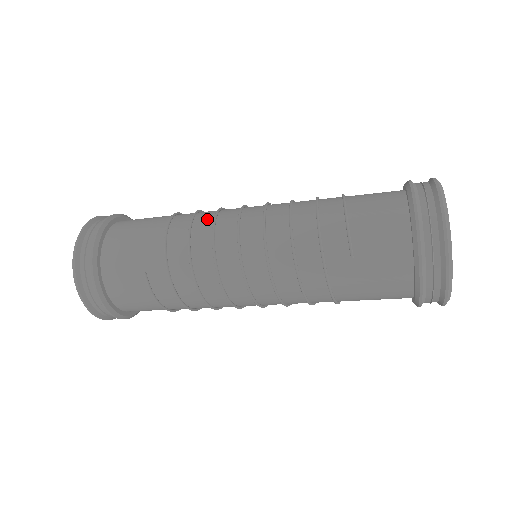
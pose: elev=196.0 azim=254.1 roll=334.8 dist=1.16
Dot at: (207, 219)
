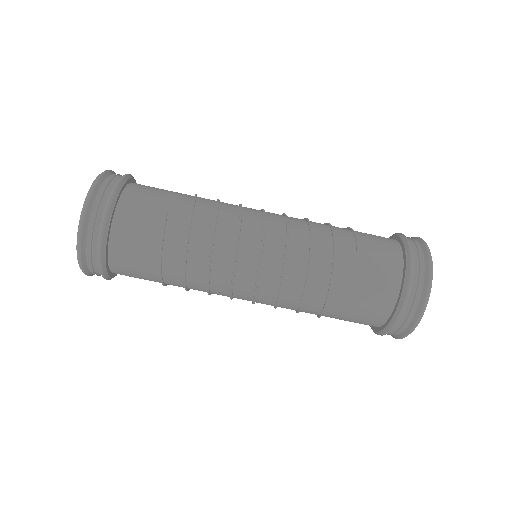
Dot at: occluded
